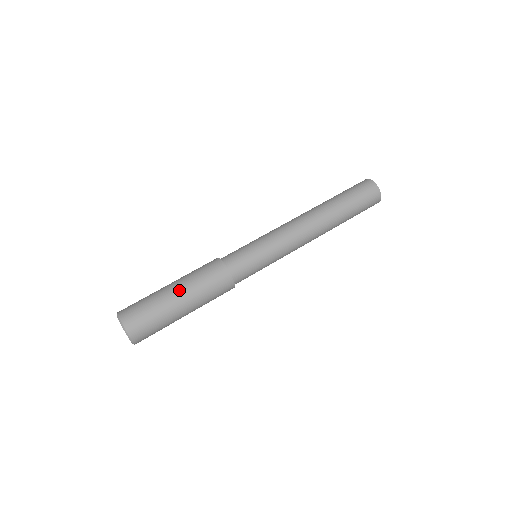
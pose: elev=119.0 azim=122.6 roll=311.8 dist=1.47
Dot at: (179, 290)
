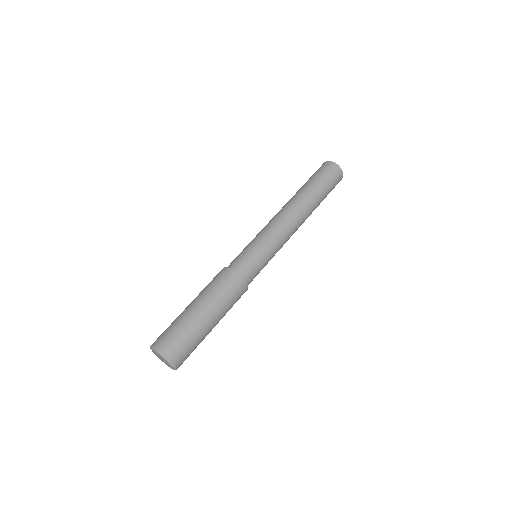
Dot at: (212, 316)
